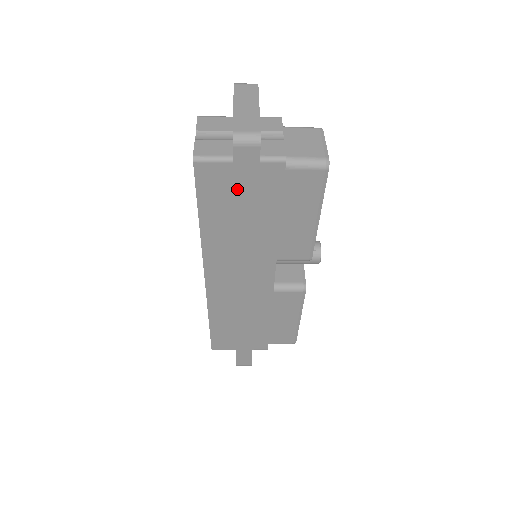
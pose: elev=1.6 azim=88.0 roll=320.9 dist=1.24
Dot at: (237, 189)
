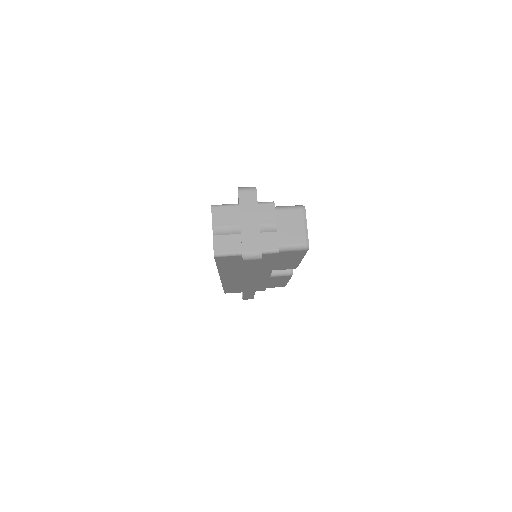
Dot at: (245, 267)
